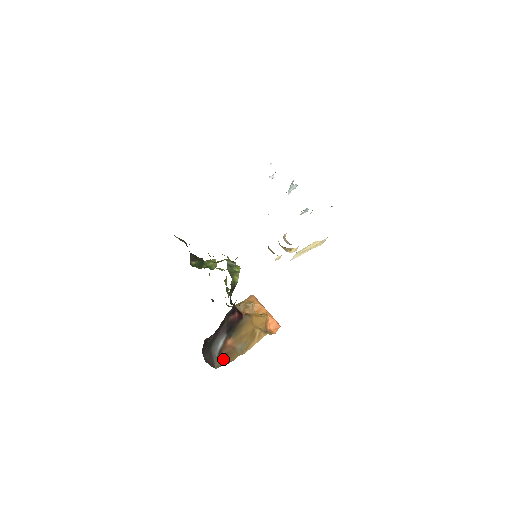
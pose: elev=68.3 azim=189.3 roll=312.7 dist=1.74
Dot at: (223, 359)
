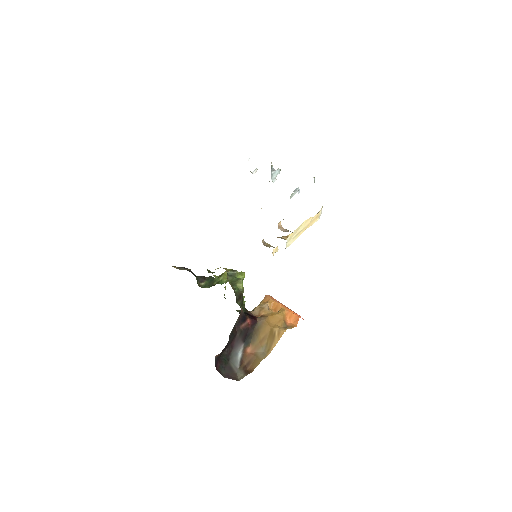
Dot at: (246, 369)
